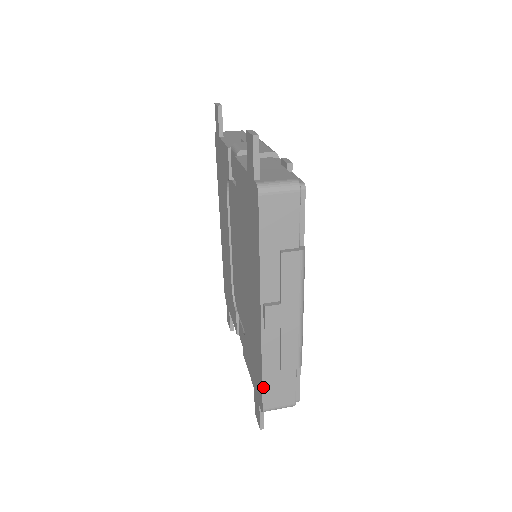
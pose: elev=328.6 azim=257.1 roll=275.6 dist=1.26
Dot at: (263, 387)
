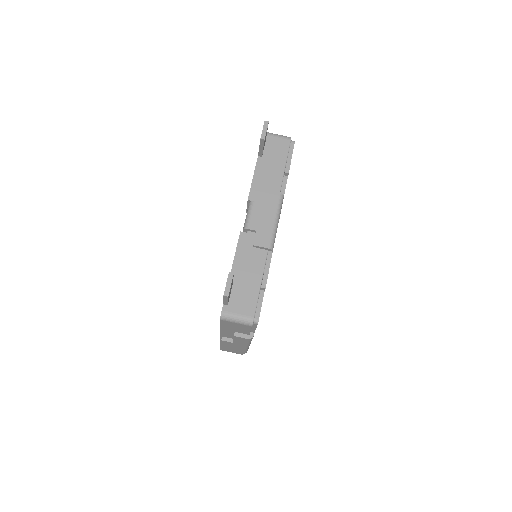
Dot at: (221, 347)
